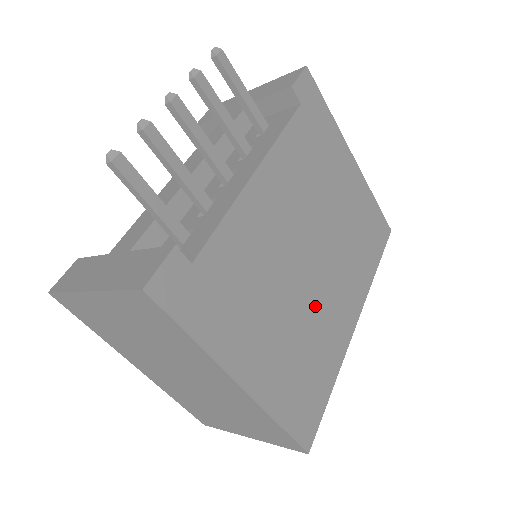
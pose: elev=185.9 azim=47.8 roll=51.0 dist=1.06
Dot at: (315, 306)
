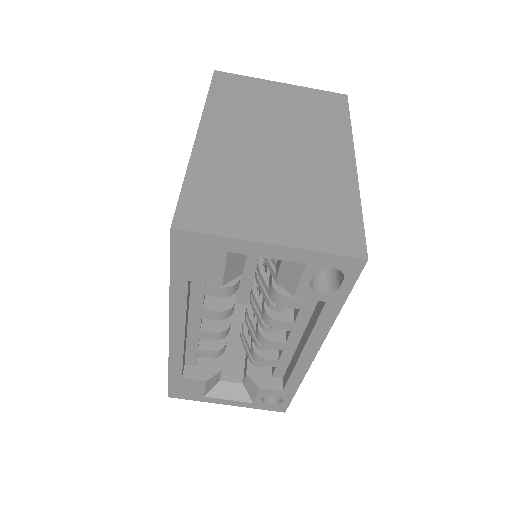
Dot at: occluded
